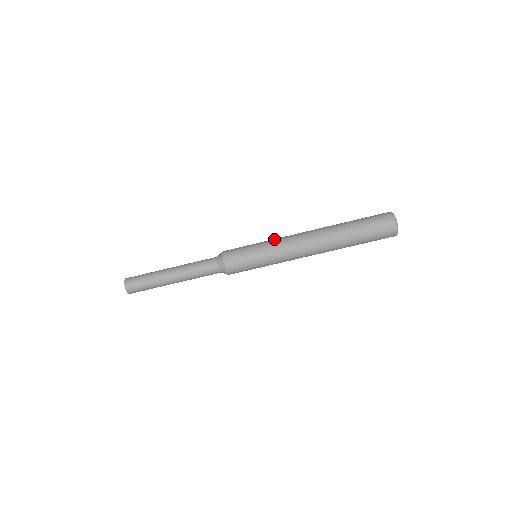
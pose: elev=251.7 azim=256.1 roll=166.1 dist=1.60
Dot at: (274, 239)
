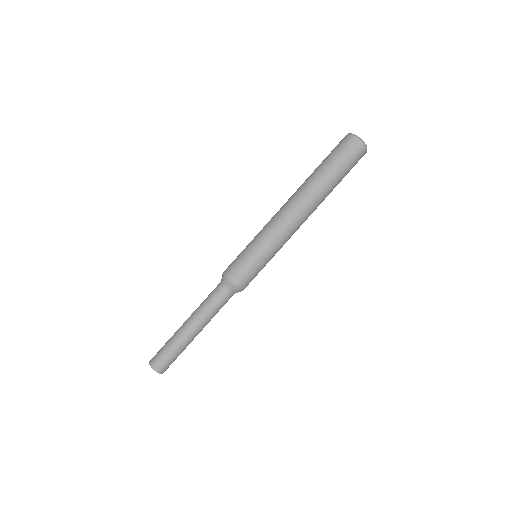
Dot at: occluded
